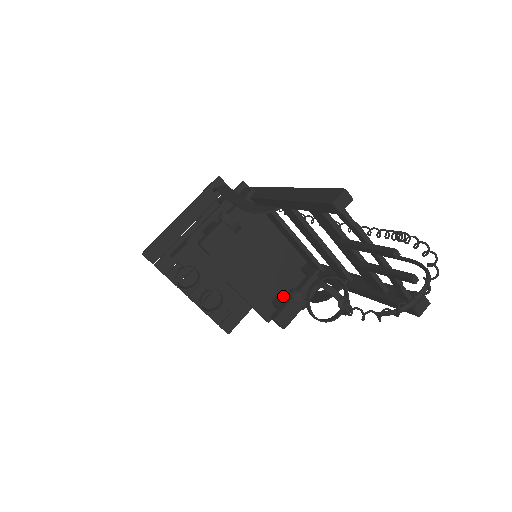
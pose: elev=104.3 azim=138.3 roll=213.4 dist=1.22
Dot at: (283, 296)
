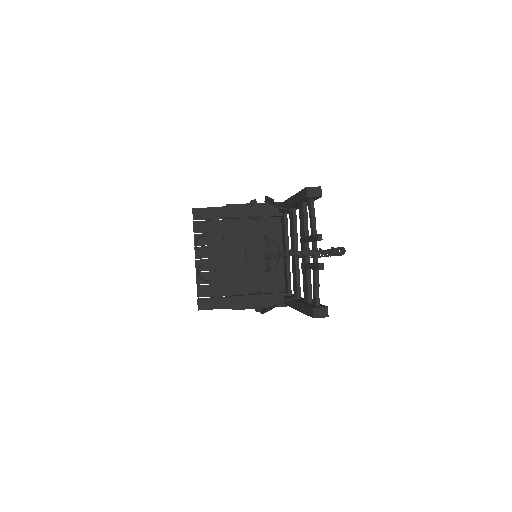
Dot at: occluded
